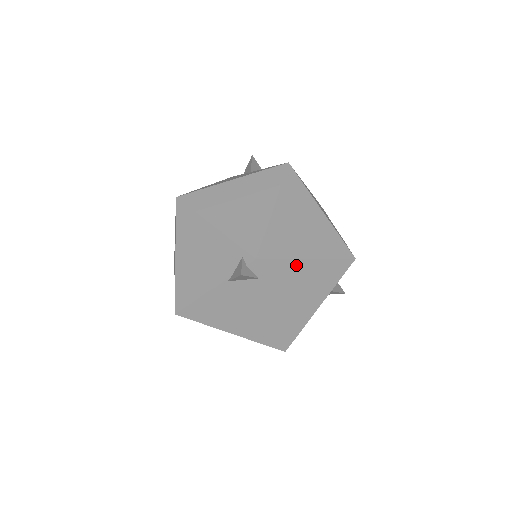
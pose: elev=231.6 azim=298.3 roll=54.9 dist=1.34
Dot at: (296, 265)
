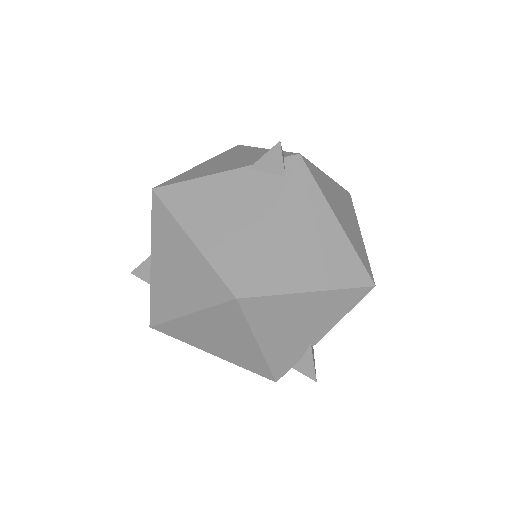
Dot at: (324, 210)
